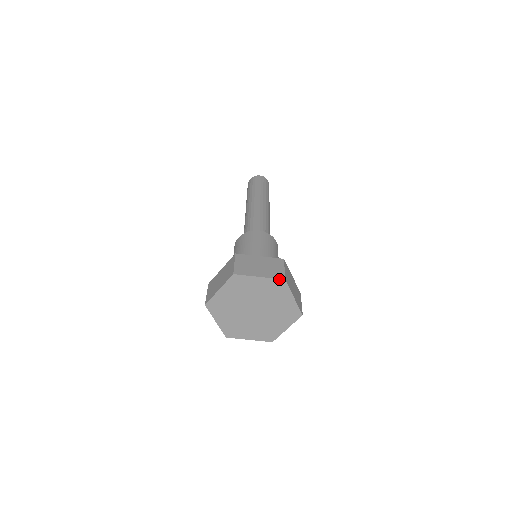
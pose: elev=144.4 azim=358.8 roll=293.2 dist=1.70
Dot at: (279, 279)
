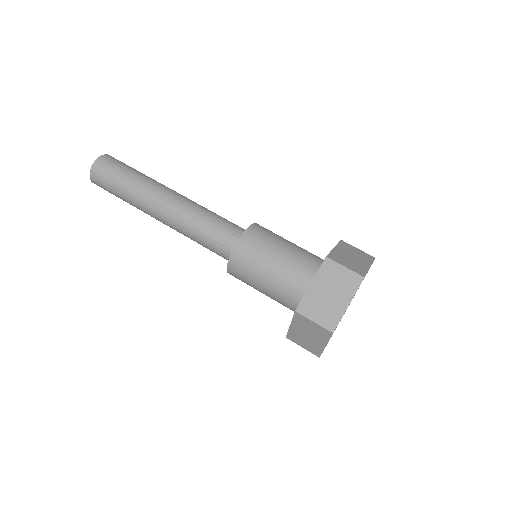
Dot at: occluded
